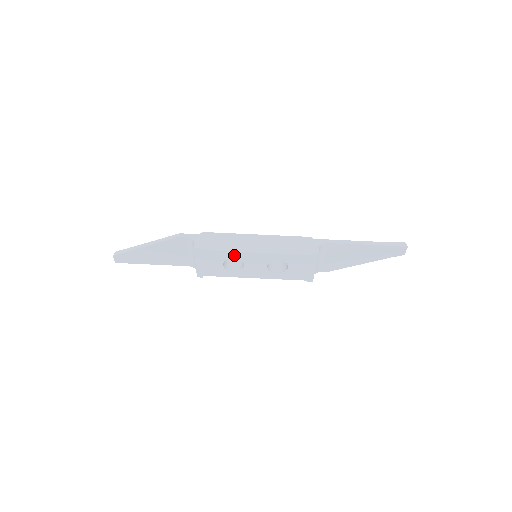
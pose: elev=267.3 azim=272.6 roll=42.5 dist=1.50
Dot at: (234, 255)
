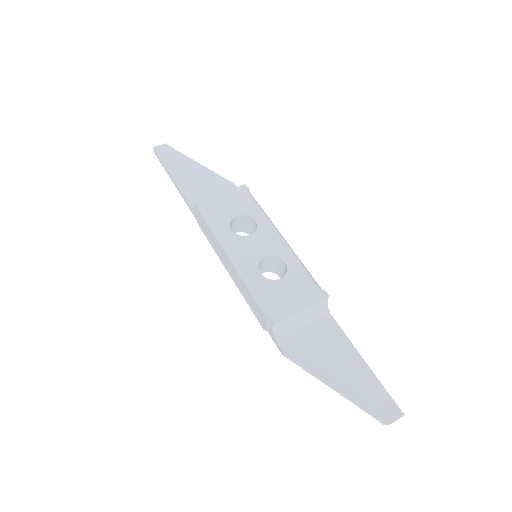
Dot at: (261, 220)
